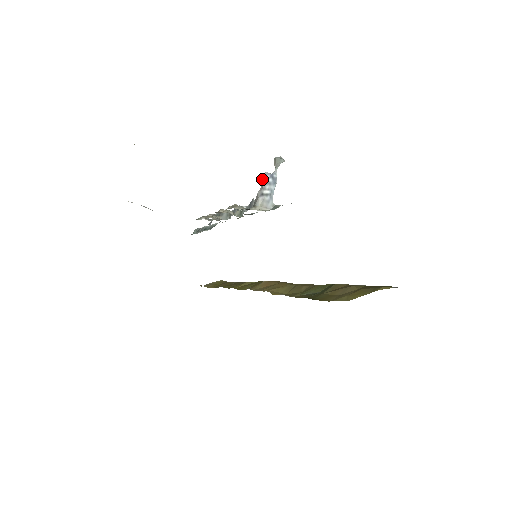
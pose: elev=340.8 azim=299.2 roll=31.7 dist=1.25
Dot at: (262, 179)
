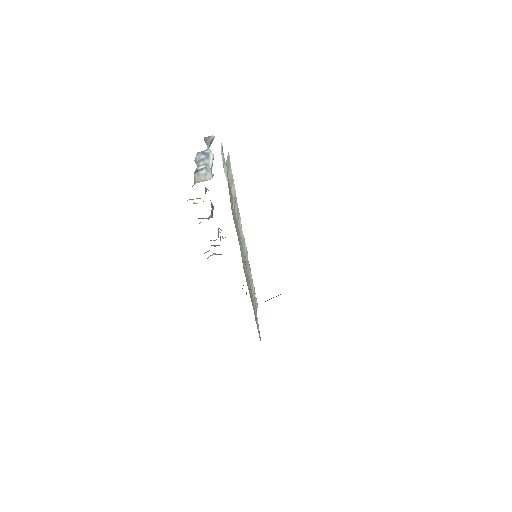
Dot at: (195, 160)
